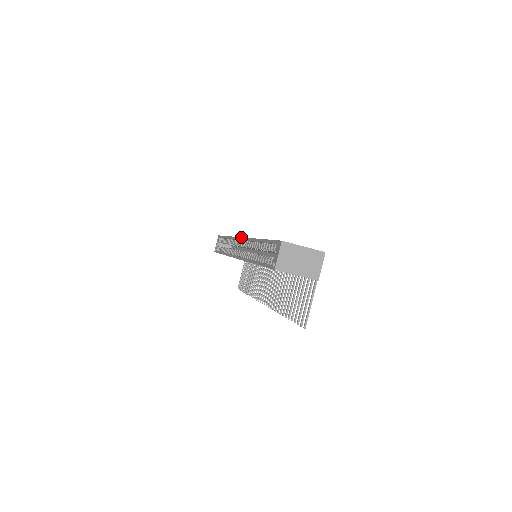
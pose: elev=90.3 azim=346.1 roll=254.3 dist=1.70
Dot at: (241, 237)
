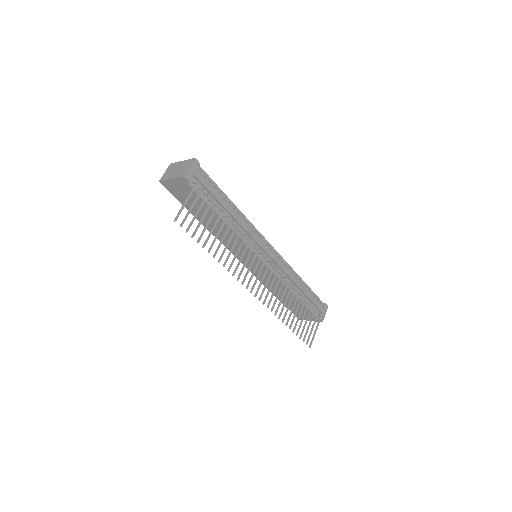
Dot at: occluded
